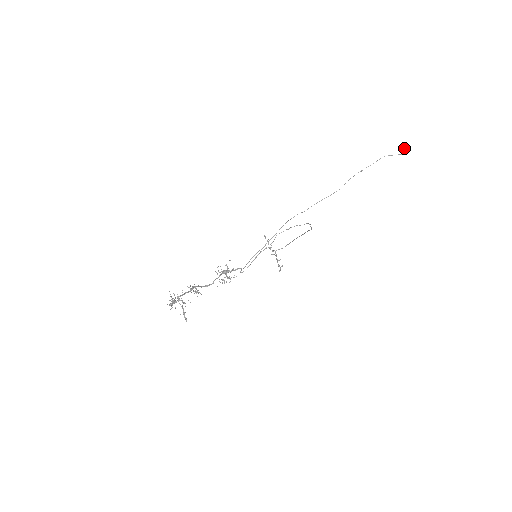
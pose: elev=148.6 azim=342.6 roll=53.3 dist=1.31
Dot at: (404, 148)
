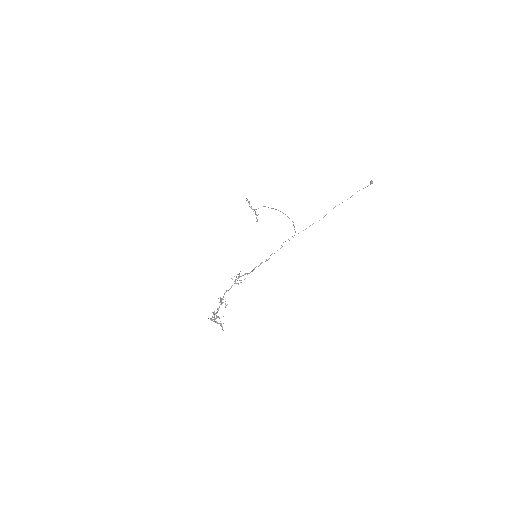
Dot at: (371, 182)
